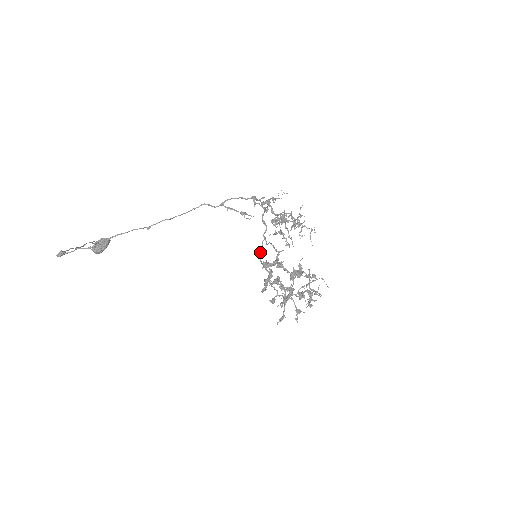
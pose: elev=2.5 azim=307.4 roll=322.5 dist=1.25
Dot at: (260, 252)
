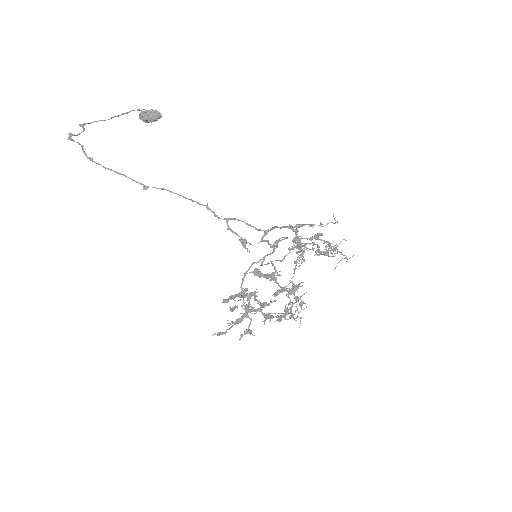
Dot at: occluded
